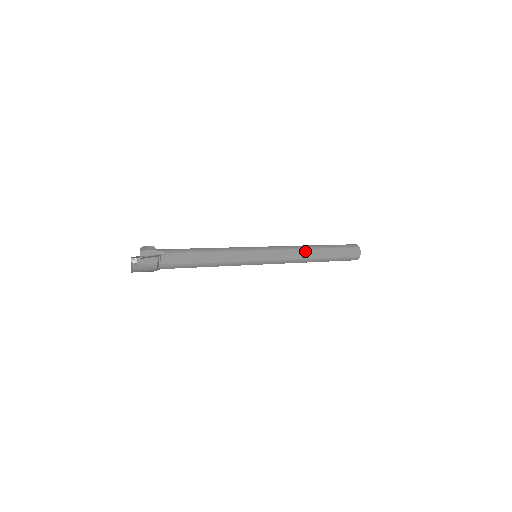
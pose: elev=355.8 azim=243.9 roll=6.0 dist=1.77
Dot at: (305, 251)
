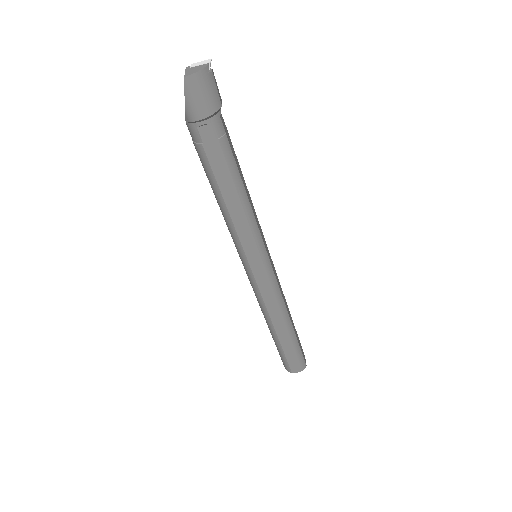
Dot at: (286, 302)
